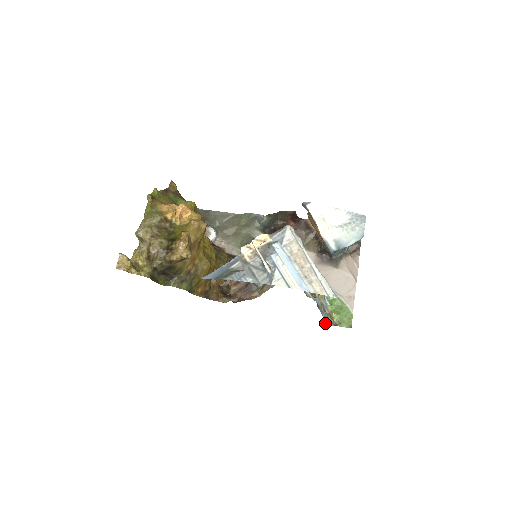
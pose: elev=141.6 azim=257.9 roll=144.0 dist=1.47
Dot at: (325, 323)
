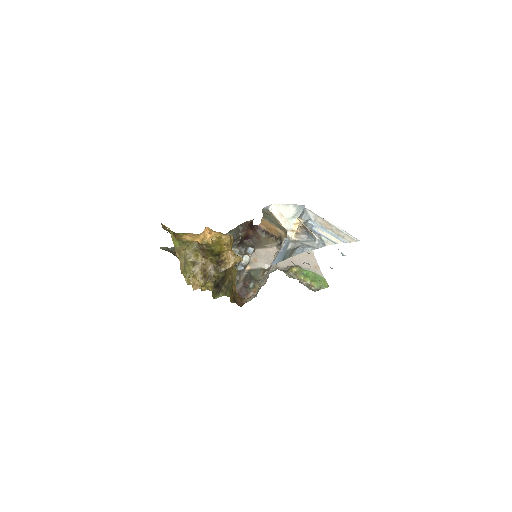
Dot at: occluded
